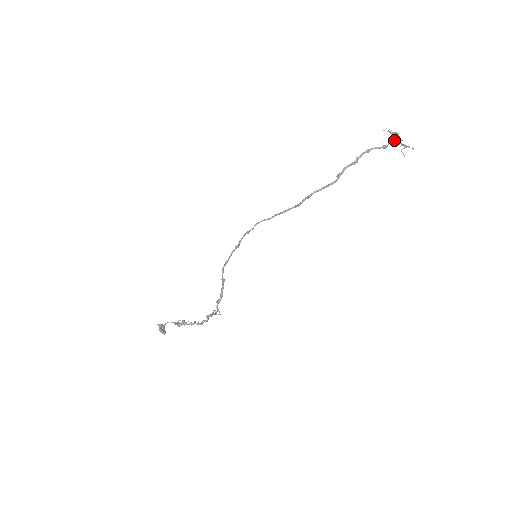
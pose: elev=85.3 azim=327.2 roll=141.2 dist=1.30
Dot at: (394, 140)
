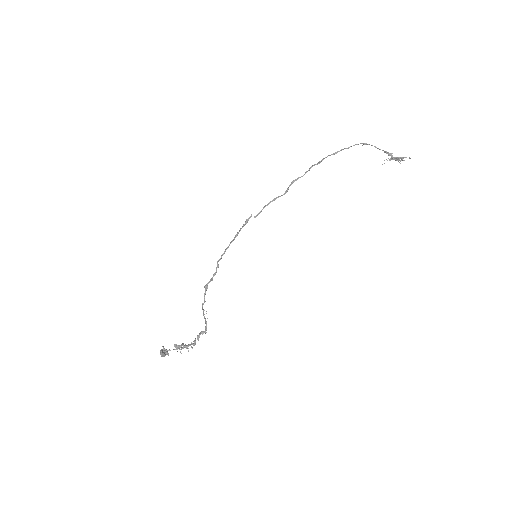
Dot at: (391, 159)
